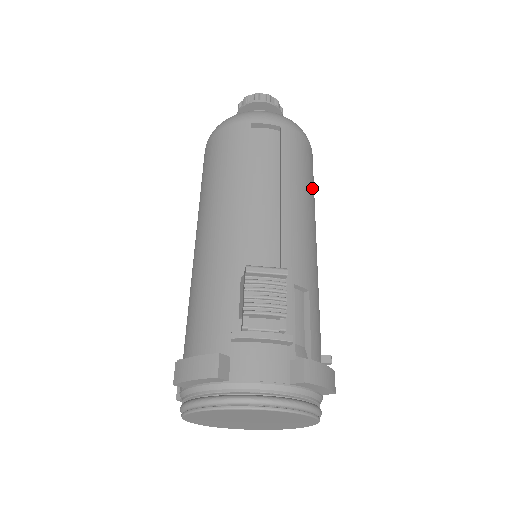
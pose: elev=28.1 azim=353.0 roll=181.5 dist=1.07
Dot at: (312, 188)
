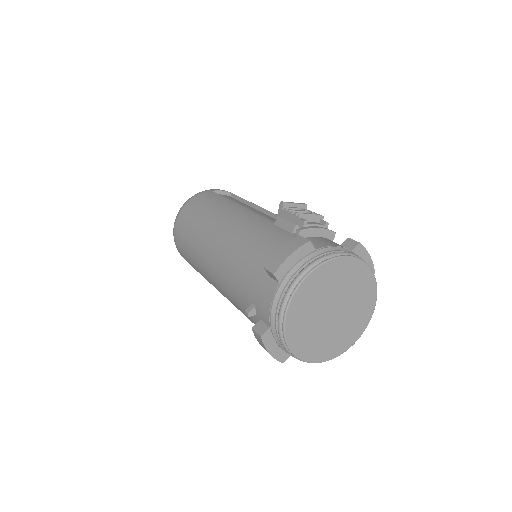
Dot at: occluded
